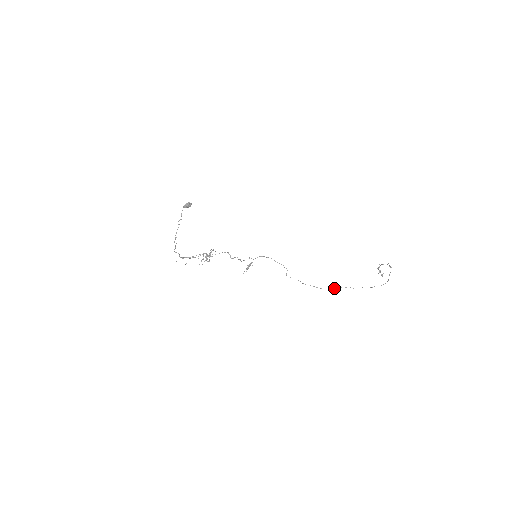
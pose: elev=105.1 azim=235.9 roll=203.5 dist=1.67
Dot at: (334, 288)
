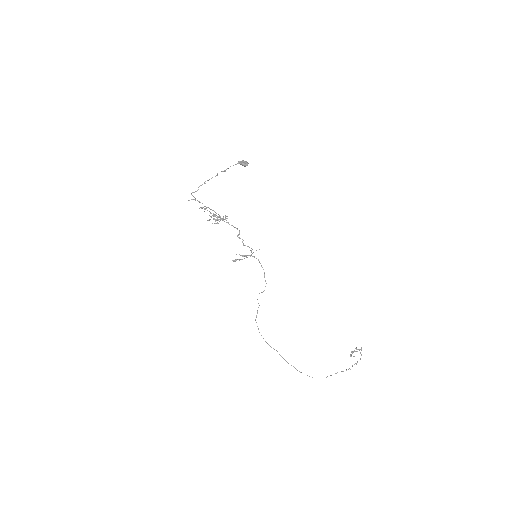
Dot at: occluded
